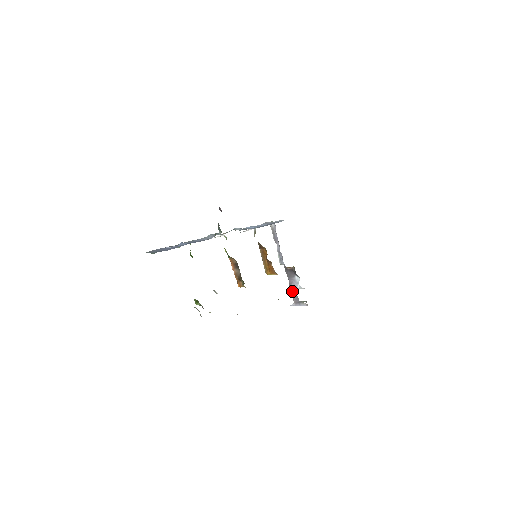
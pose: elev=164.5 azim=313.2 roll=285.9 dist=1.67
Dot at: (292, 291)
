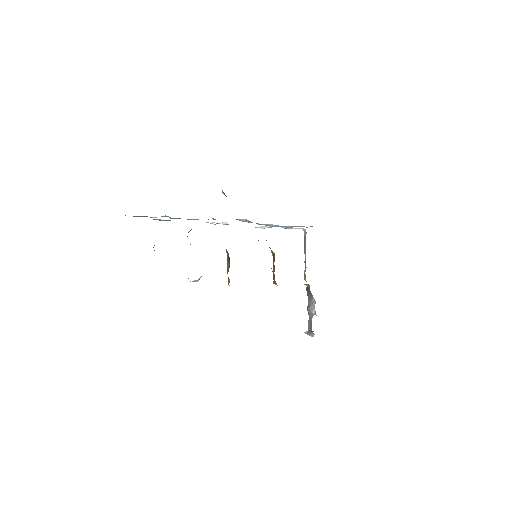
Dot at: (309, 315)
